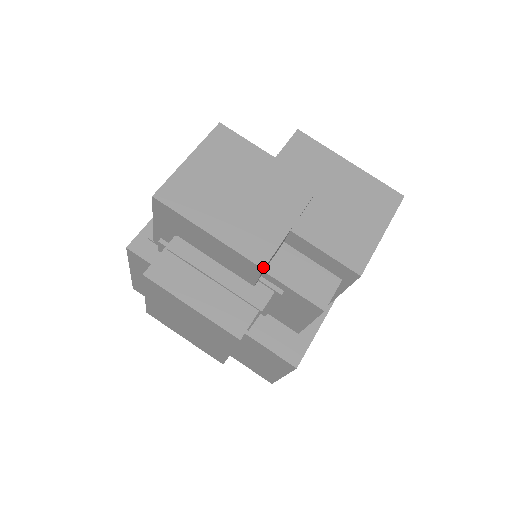
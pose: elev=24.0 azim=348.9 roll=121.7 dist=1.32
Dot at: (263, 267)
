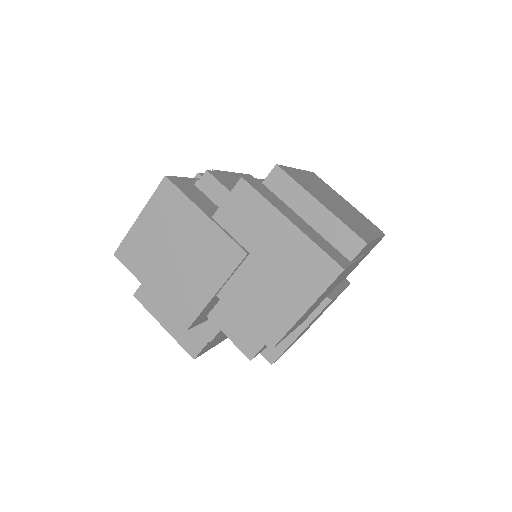
Dot at: (186, 329)
